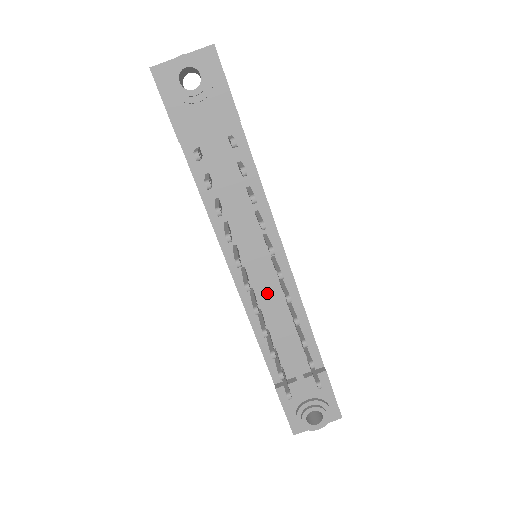
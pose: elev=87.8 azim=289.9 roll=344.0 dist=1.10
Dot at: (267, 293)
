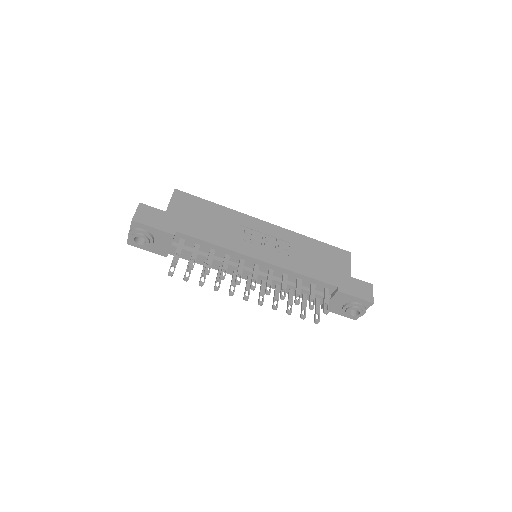
Dot at: occluded
